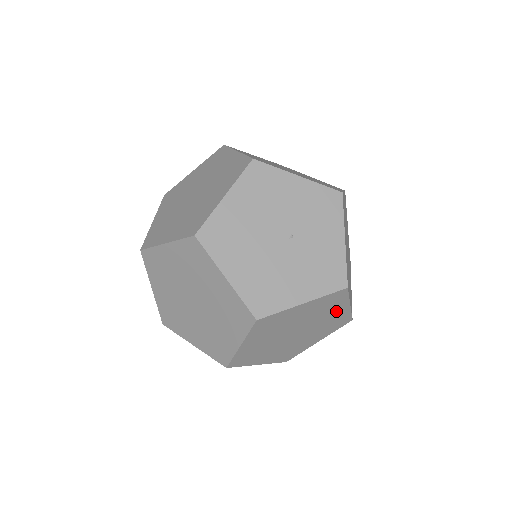
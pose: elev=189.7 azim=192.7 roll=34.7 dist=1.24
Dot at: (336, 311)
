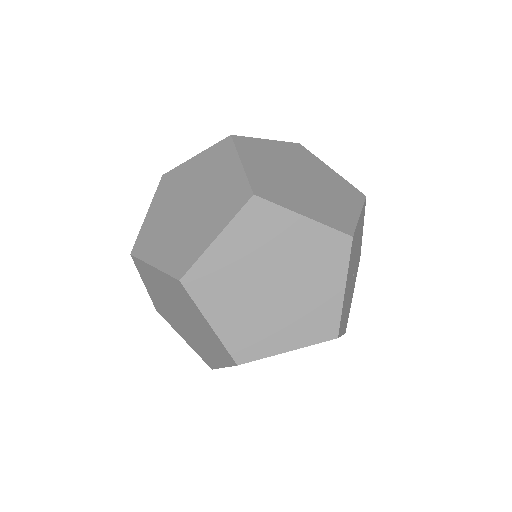
Dot at: occluded
